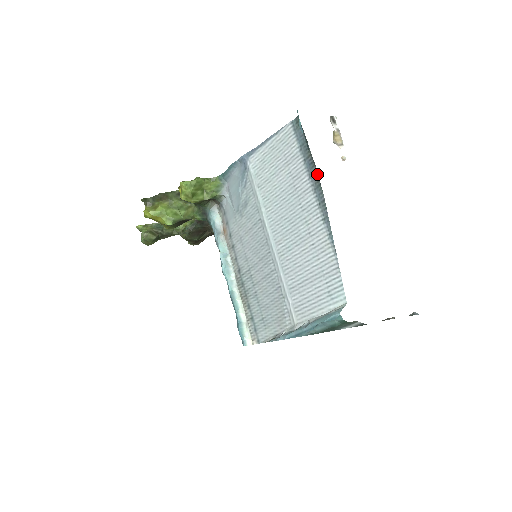
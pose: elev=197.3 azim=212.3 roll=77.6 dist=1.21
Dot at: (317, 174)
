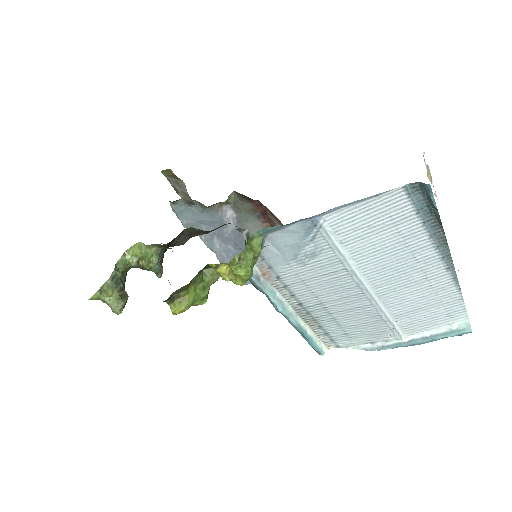
Dot at: (443, 235)
